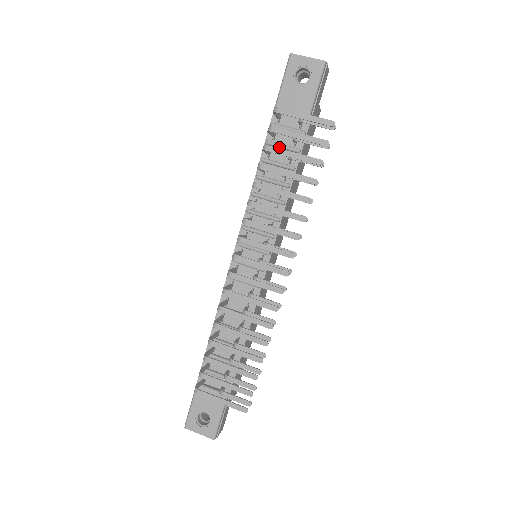
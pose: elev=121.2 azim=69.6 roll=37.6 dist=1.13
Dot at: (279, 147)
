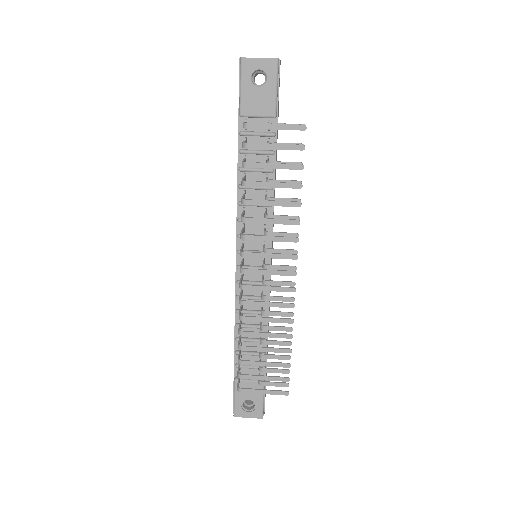
Dot at: (253, 154)
